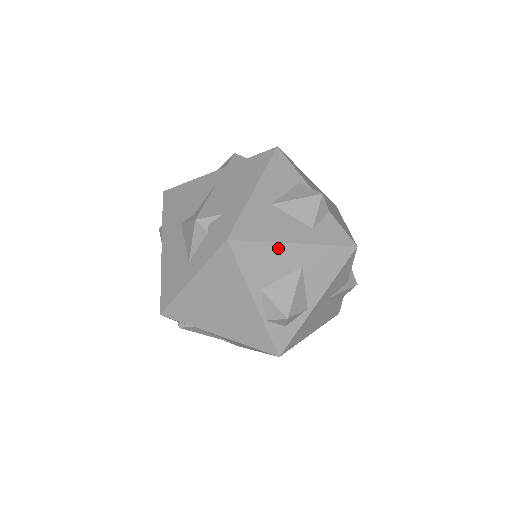
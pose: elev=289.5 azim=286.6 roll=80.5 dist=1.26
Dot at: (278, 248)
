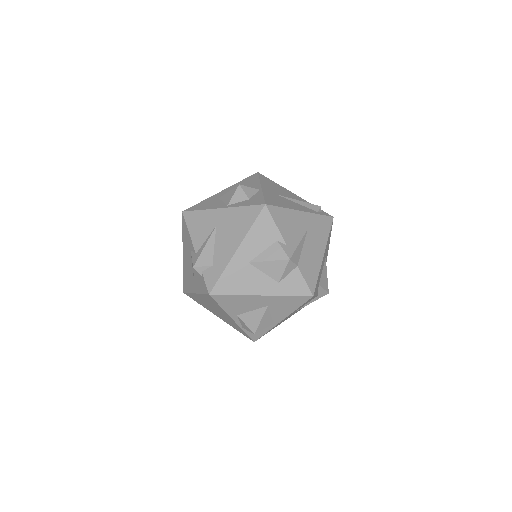
Dot at: (248, 298)
